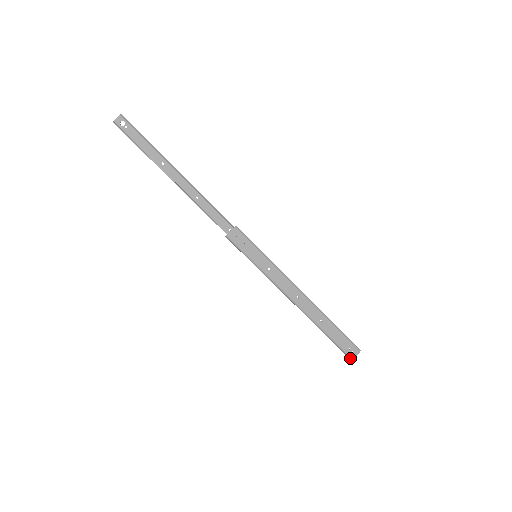
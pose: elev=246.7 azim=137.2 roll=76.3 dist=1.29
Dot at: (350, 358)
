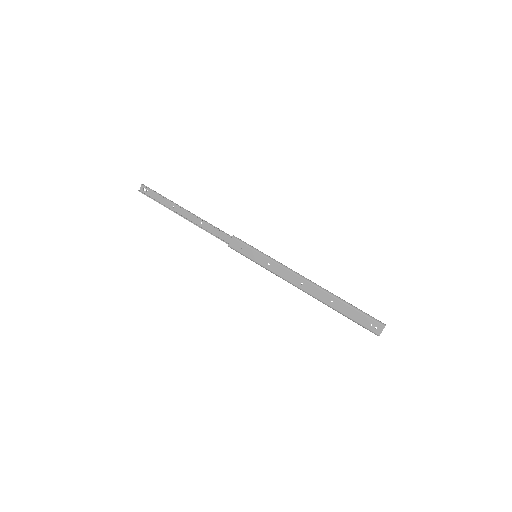
Dot at: (377, 335)
